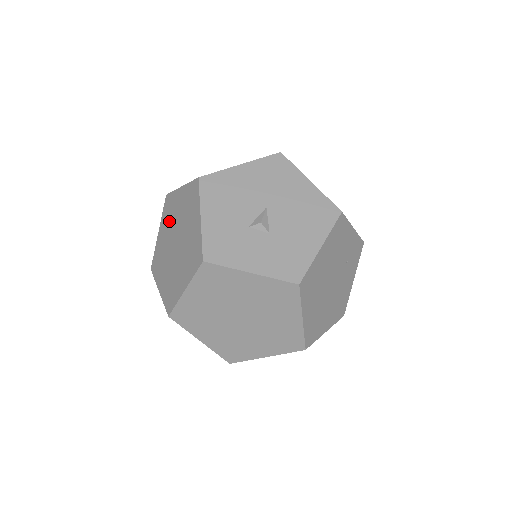
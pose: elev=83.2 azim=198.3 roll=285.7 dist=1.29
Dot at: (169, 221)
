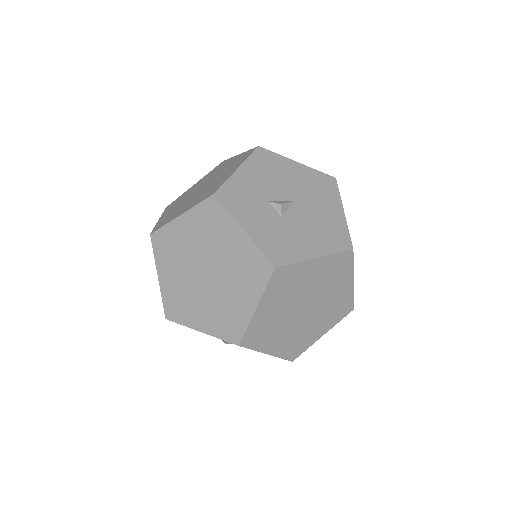
Dot at: (210, 175)
